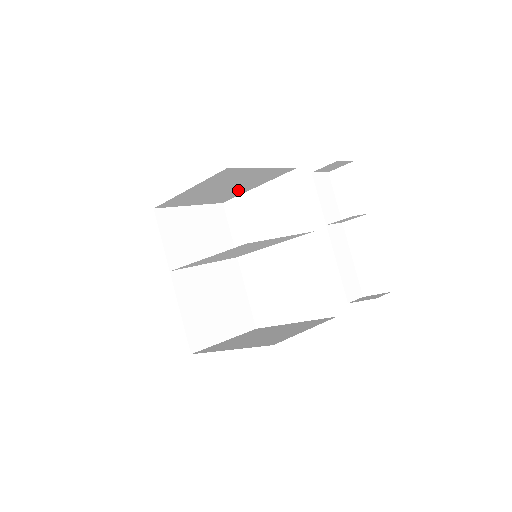
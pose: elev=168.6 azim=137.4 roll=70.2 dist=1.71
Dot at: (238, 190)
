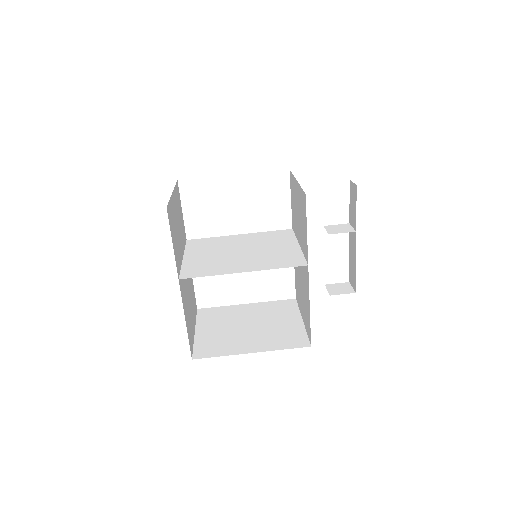
Dot at: occluded
